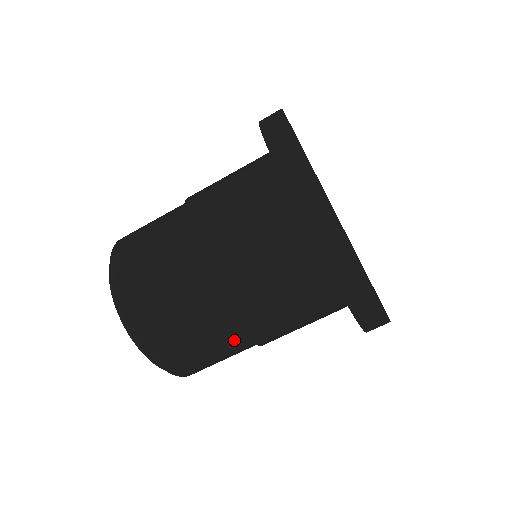
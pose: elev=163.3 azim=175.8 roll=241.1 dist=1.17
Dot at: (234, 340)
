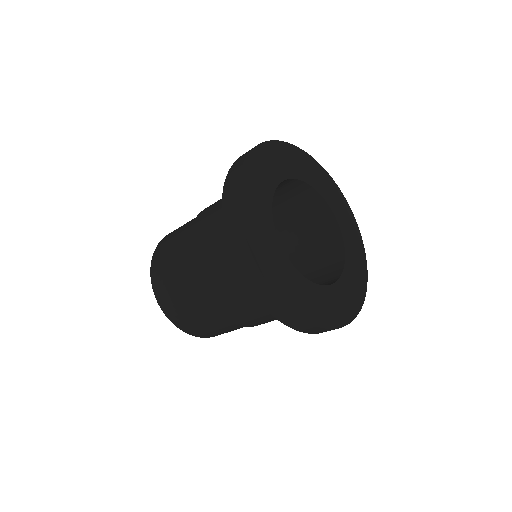
Dot at: (214, 315)
